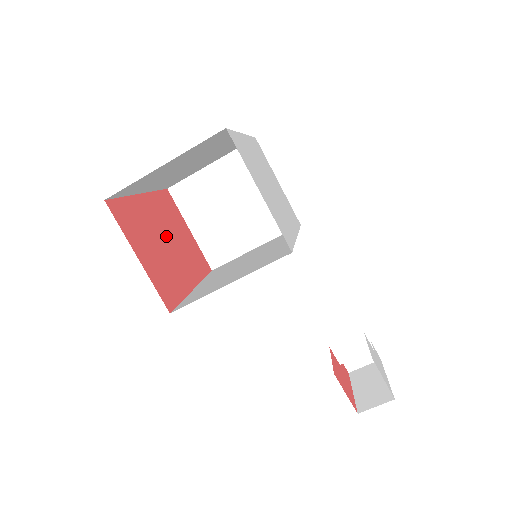
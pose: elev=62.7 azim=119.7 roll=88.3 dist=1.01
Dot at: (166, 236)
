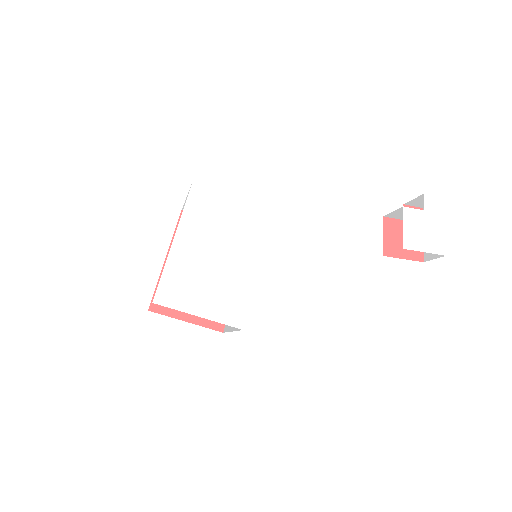
Dot at: occluded
